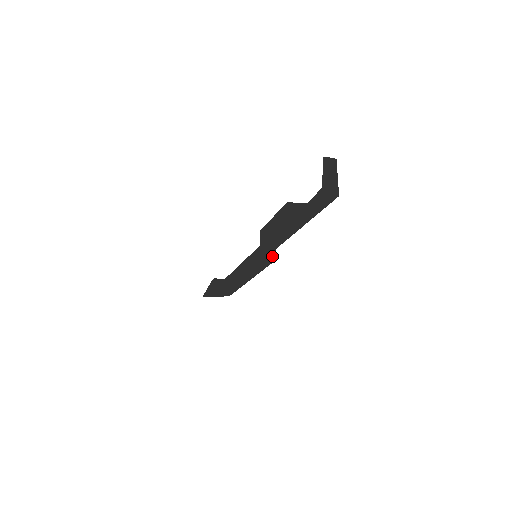
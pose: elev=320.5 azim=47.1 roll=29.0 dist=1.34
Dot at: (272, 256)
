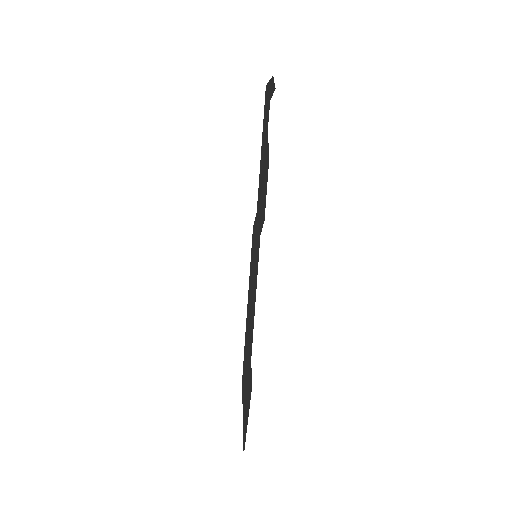
Dot at: (255, 225)
